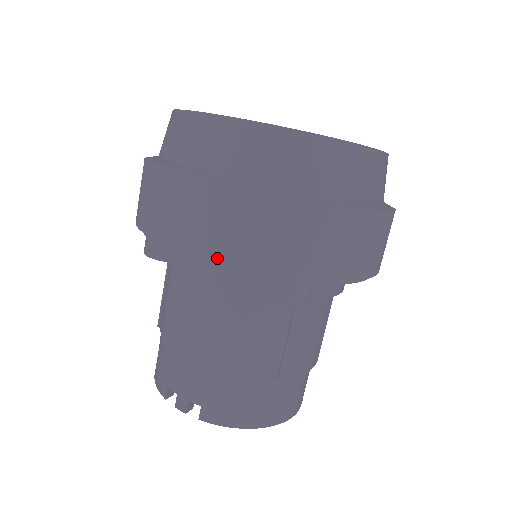
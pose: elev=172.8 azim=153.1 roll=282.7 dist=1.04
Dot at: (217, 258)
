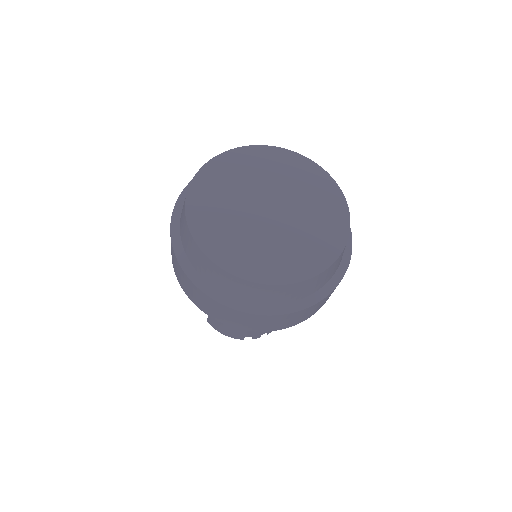
Dot at: occluded
